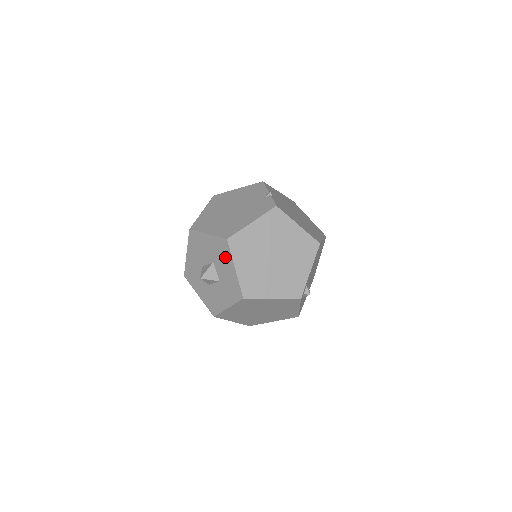
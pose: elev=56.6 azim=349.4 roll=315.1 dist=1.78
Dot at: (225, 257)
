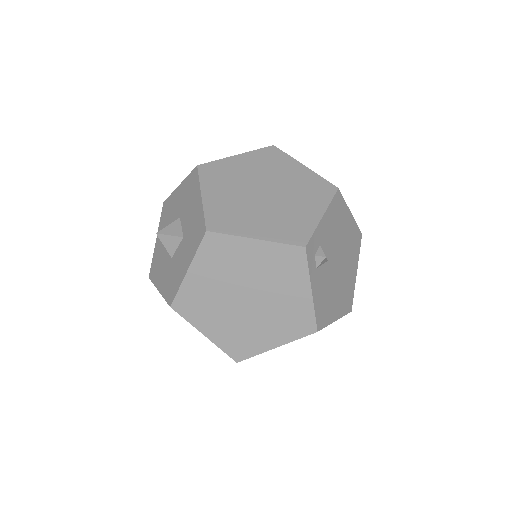
Dot at: (193, 192)
